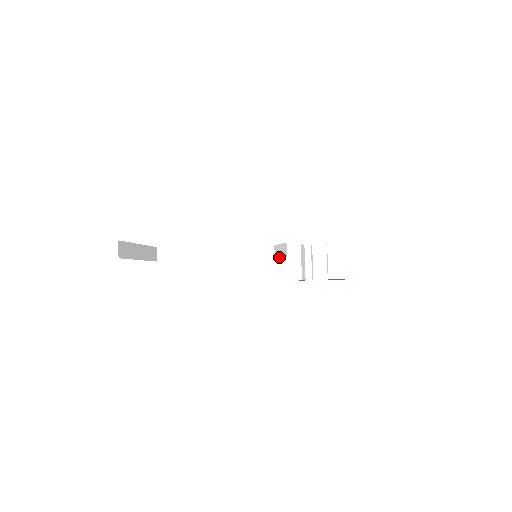
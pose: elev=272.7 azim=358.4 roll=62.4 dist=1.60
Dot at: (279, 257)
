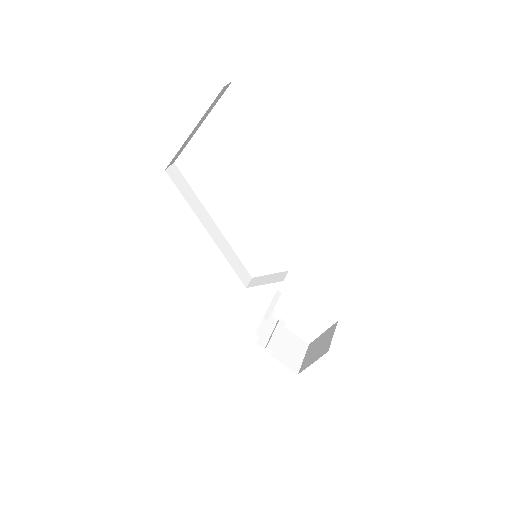
Dot at: (261, 284)
